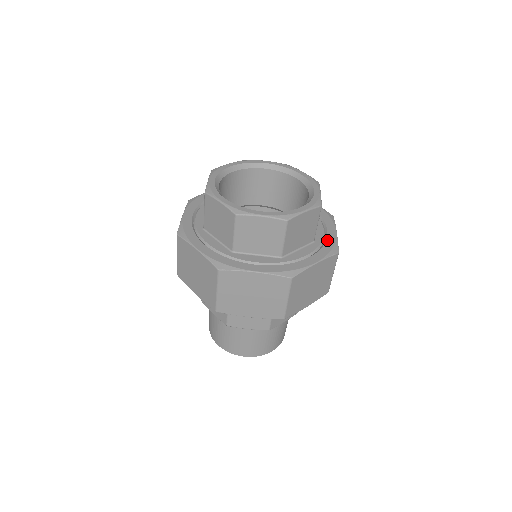
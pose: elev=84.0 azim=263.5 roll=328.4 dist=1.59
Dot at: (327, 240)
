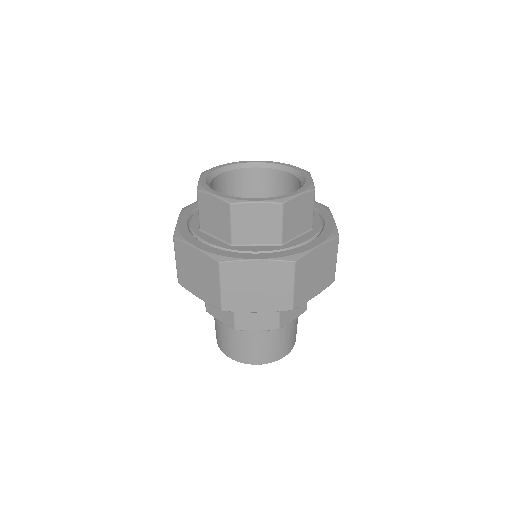
Dot at: (325, 226)
